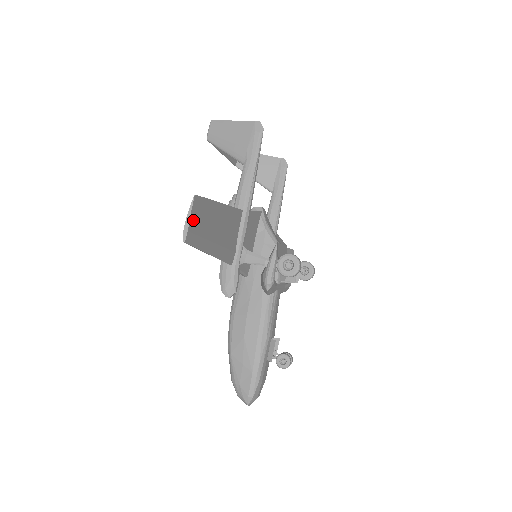
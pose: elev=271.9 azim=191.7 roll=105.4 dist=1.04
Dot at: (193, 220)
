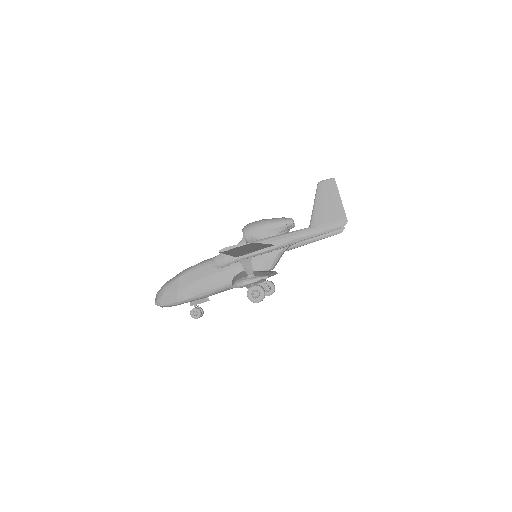
Dot at: (237, 248)
